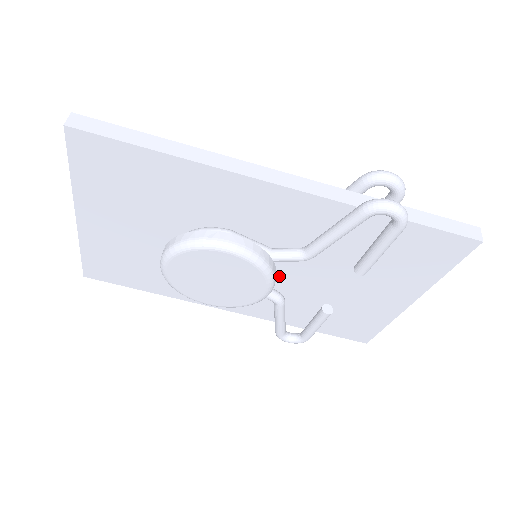
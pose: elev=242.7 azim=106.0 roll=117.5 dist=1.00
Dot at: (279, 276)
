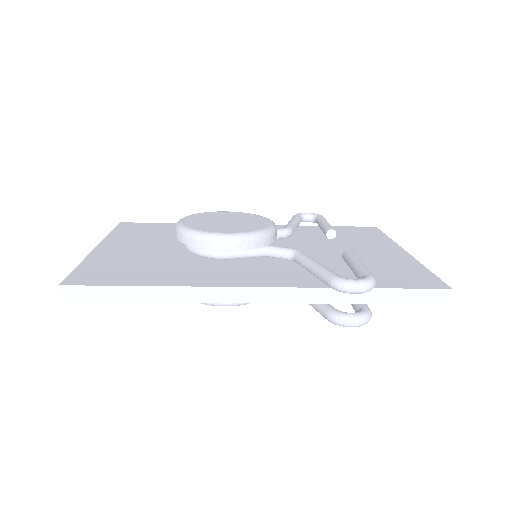
Dot at: occluded
